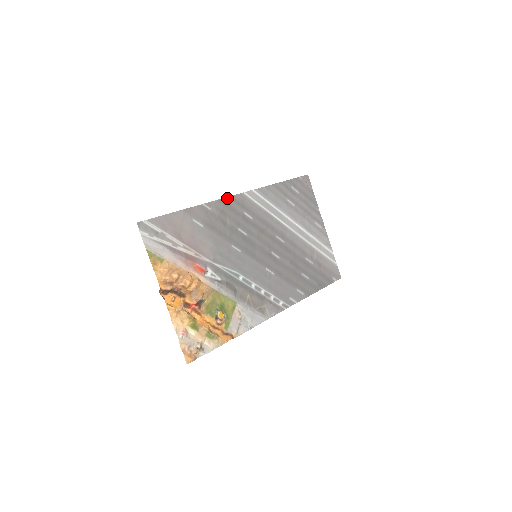
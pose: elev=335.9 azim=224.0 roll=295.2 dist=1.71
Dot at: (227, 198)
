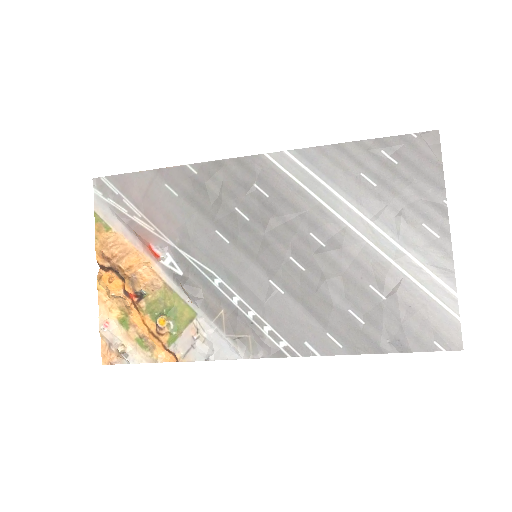
Dot at: (230, 160)
